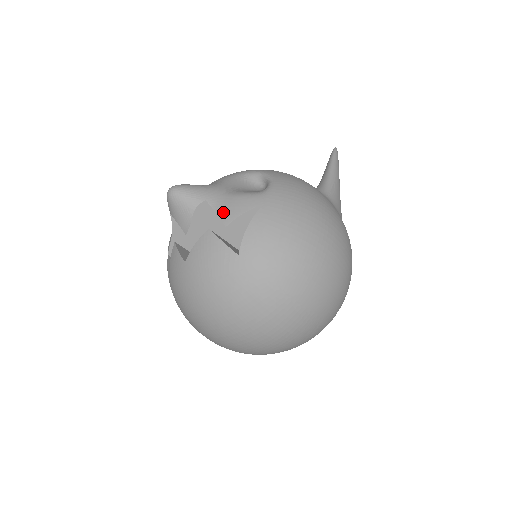
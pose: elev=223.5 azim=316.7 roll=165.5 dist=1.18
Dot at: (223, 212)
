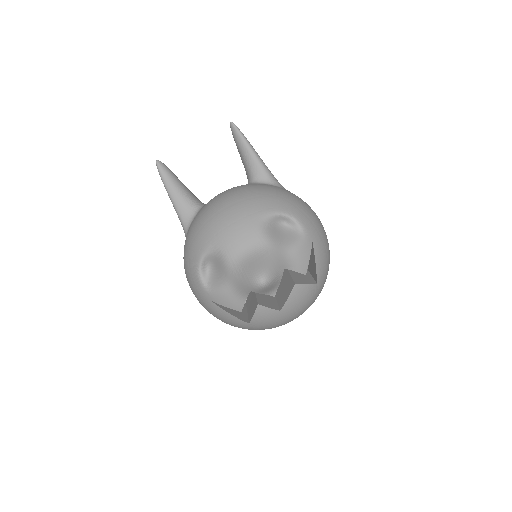
Dot at: (299, 268)
